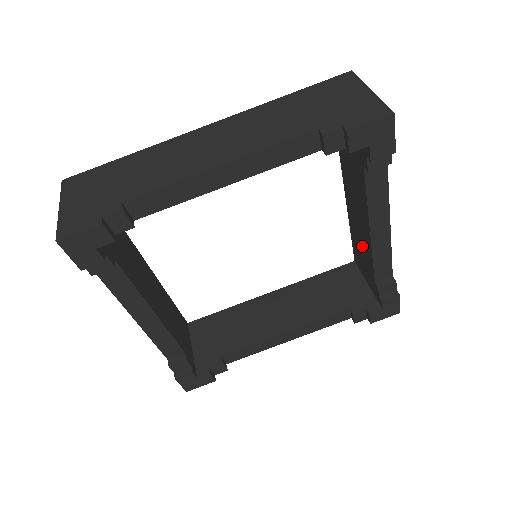
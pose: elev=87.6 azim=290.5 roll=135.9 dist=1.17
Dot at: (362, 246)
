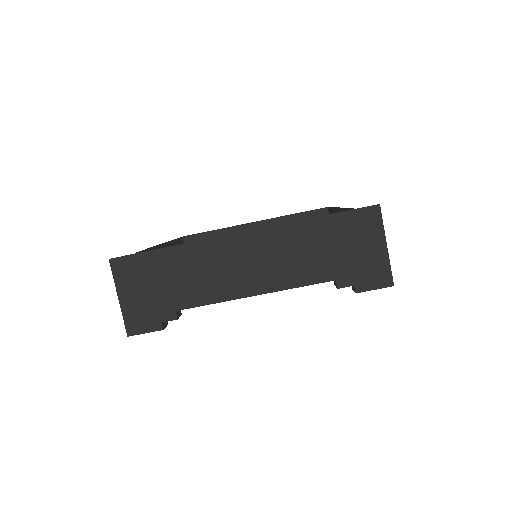
Dot at: occluded
